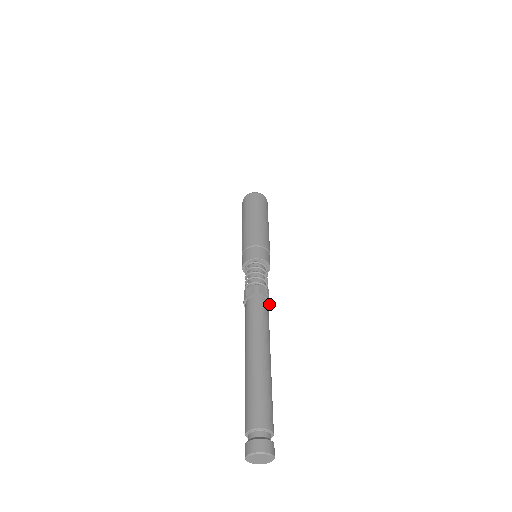
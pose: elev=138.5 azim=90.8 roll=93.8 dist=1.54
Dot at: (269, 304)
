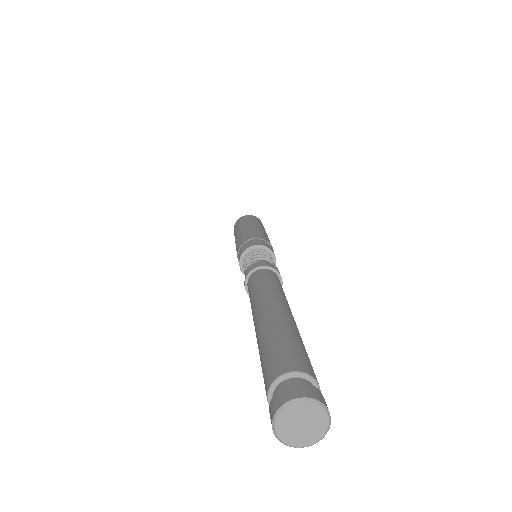
Dot at: occluded
